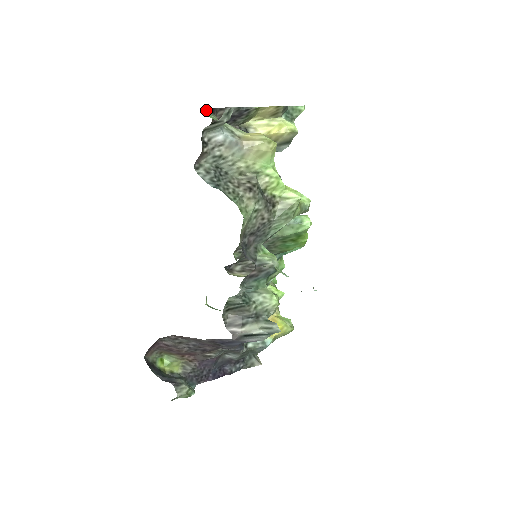
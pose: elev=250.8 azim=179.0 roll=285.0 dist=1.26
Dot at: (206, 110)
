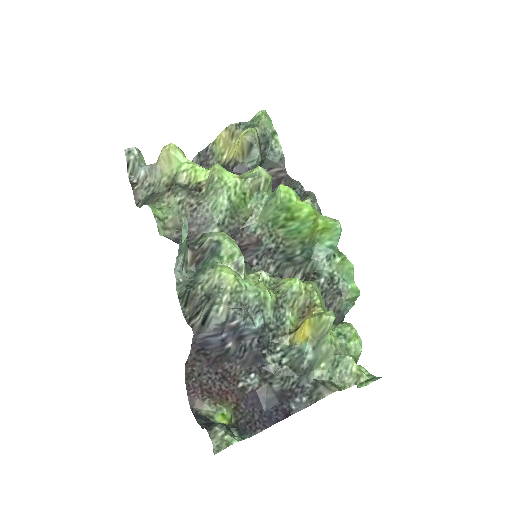
Dot at: occluded
